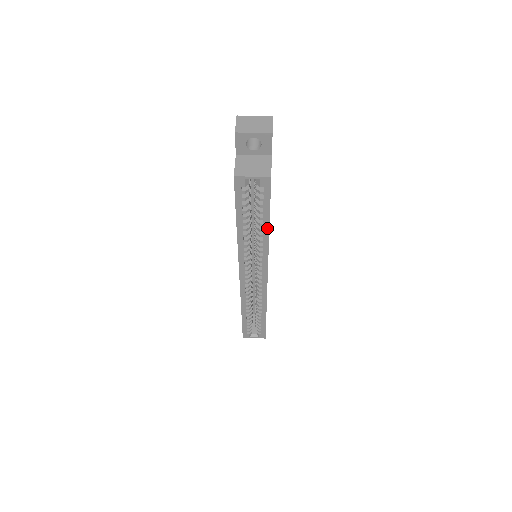
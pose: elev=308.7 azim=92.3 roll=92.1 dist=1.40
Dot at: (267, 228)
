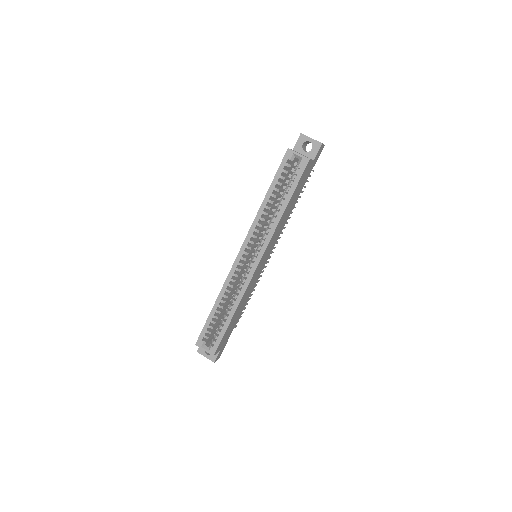
Dot at: (285, 206)
